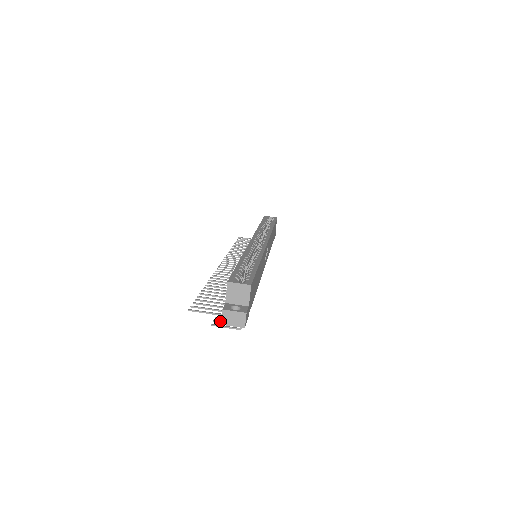
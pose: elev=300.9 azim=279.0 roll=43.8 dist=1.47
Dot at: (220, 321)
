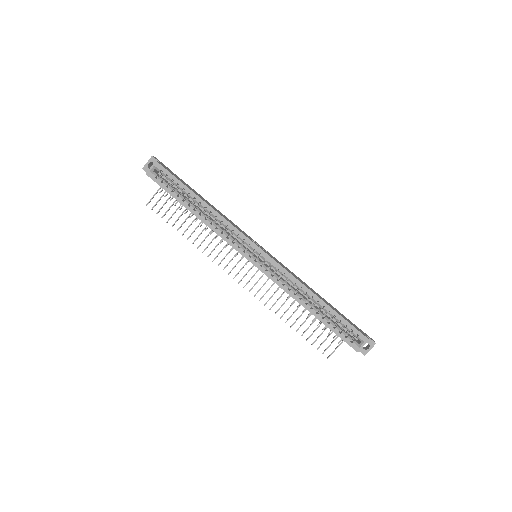
Dot at: occluded
